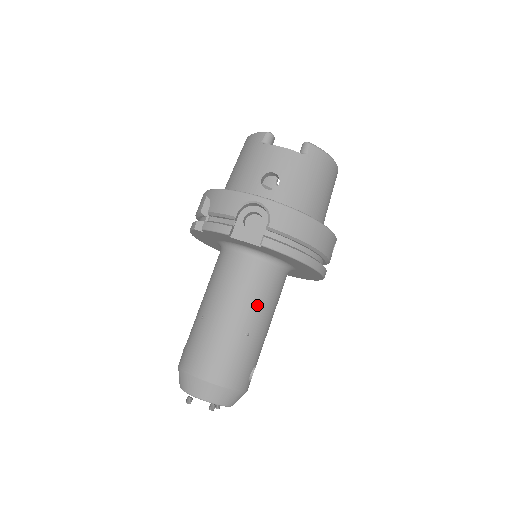
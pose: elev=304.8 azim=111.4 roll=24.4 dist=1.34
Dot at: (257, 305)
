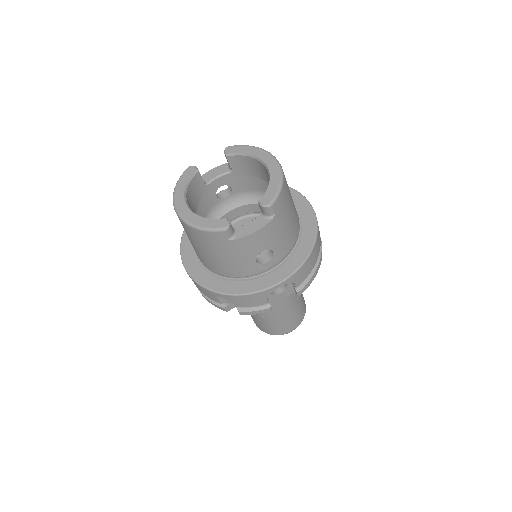
Dot at: occluded
